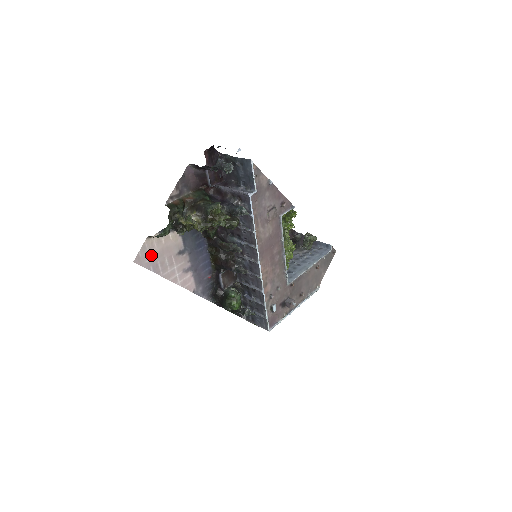
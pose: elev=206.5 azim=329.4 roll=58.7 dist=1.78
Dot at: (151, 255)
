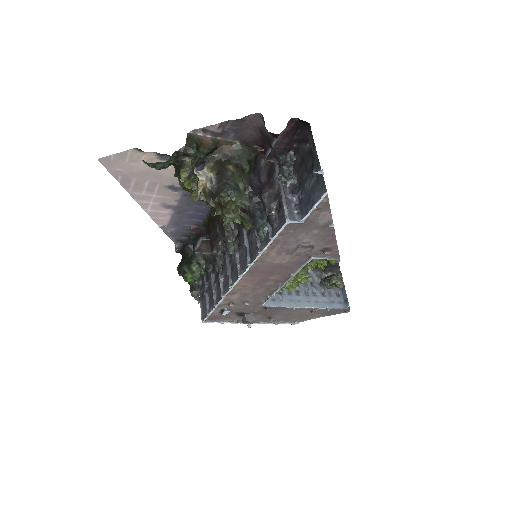
Dot at: (128, 167)
